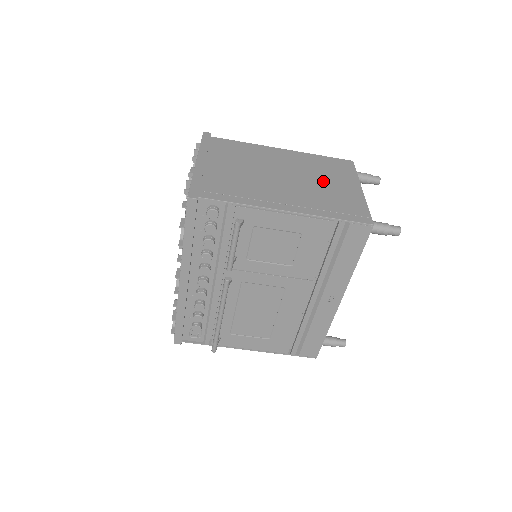
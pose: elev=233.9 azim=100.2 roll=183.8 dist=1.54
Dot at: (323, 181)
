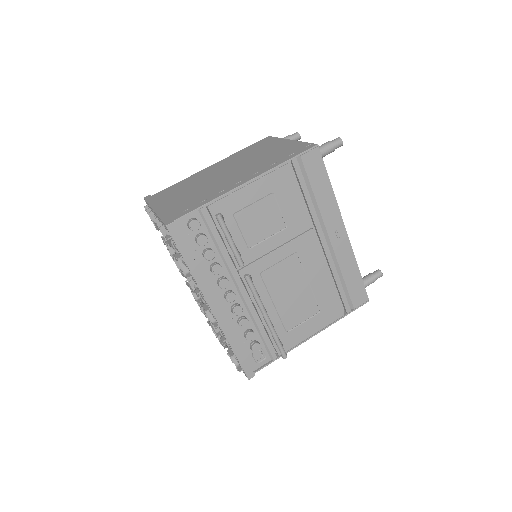
Dot at: (258, 155)
